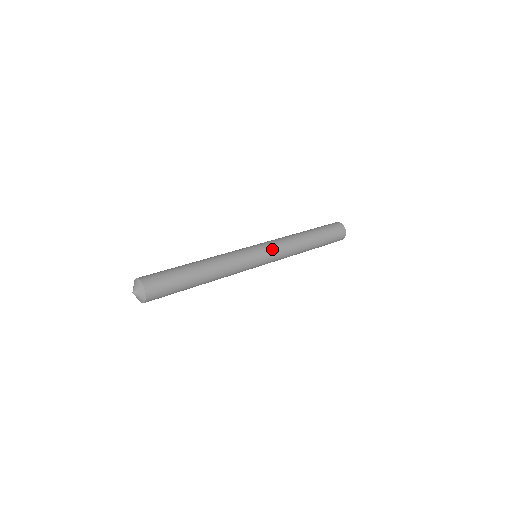
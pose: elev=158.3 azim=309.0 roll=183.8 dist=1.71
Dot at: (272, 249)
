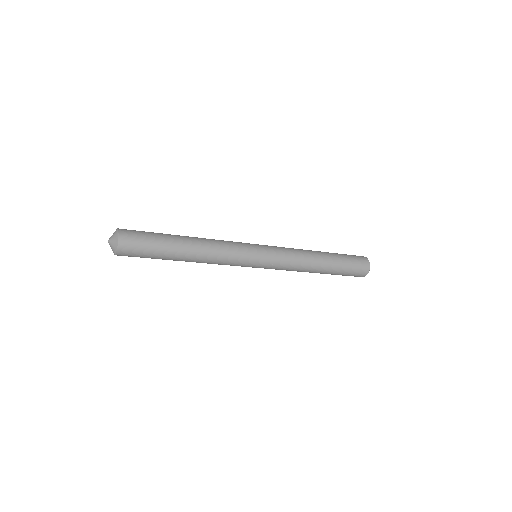
Dot at: (272, 246)
